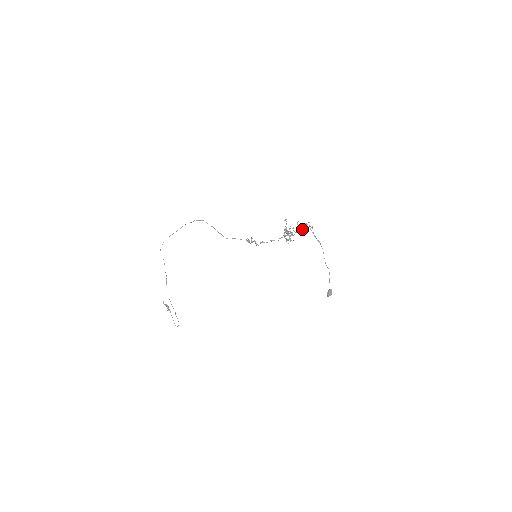
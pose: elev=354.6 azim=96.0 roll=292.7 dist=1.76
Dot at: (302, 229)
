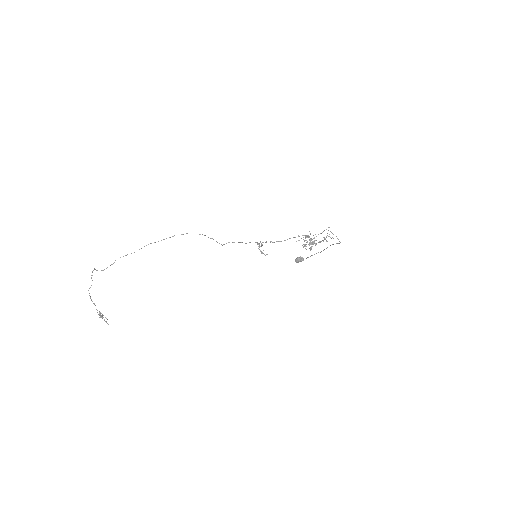
Dot at: occluded
